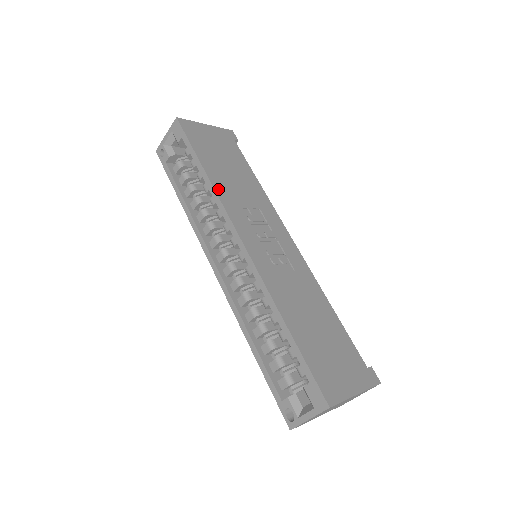
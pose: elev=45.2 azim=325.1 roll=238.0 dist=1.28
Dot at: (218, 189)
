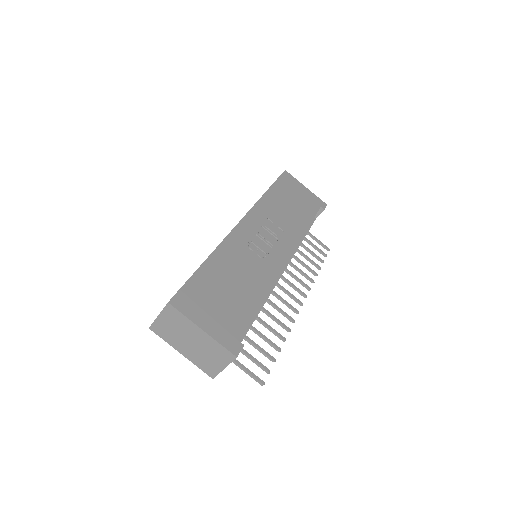
Dot at: (263, 201)
